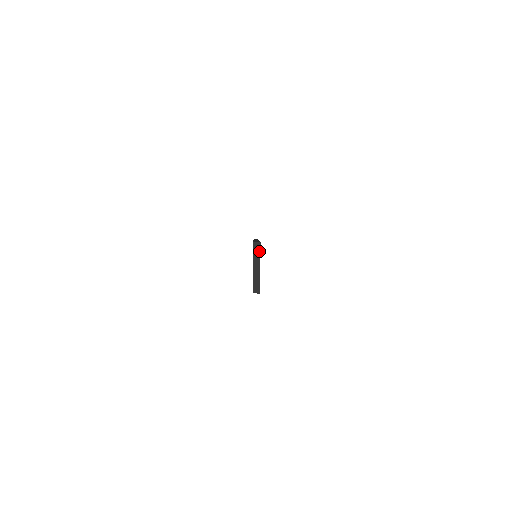
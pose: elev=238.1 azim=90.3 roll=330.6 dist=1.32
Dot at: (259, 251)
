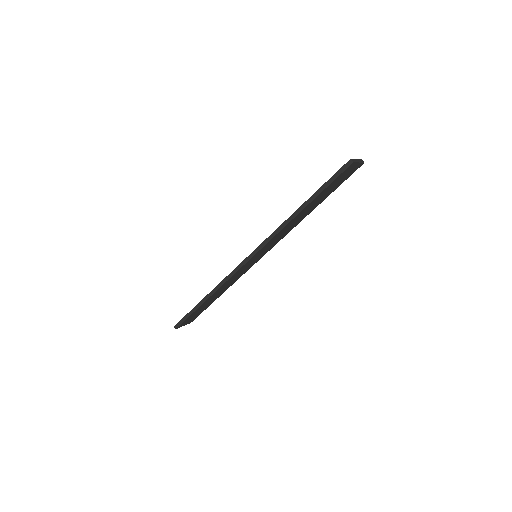
Dot at: (362, 162)
